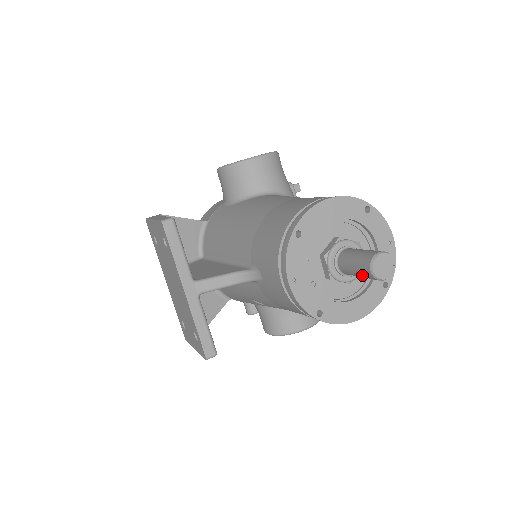
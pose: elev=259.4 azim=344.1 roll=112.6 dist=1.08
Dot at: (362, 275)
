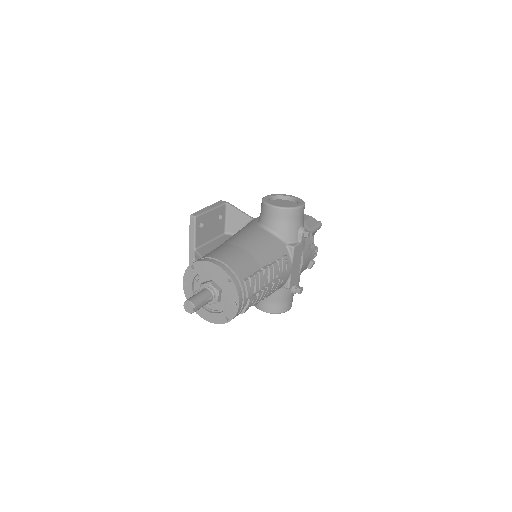
Dot at: occluded
